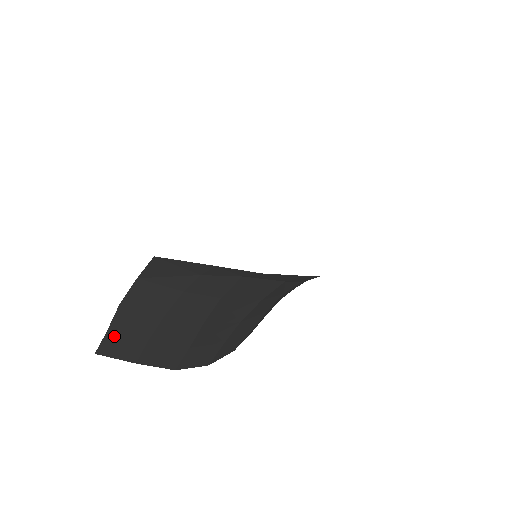
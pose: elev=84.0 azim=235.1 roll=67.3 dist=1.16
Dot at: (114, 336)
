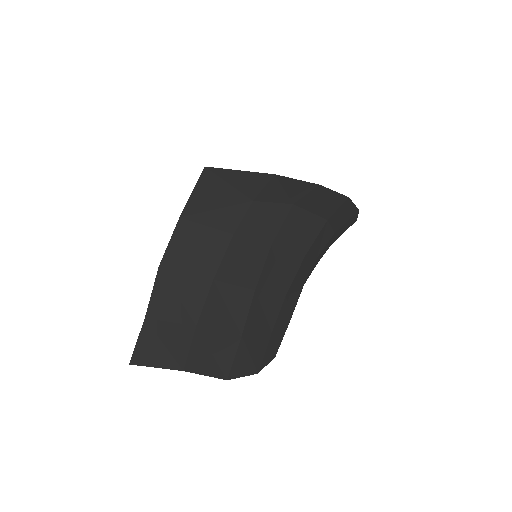
Dot at: (154, 324)
